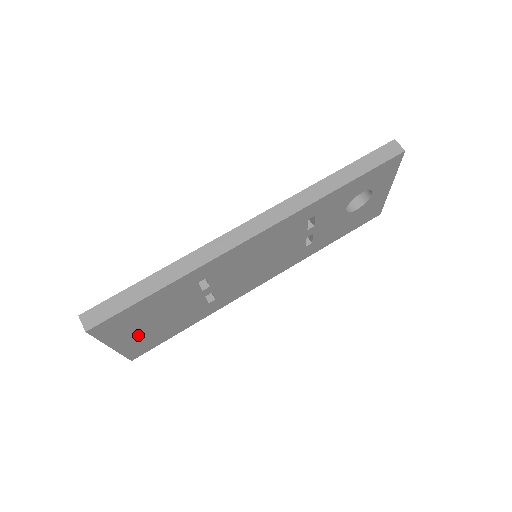
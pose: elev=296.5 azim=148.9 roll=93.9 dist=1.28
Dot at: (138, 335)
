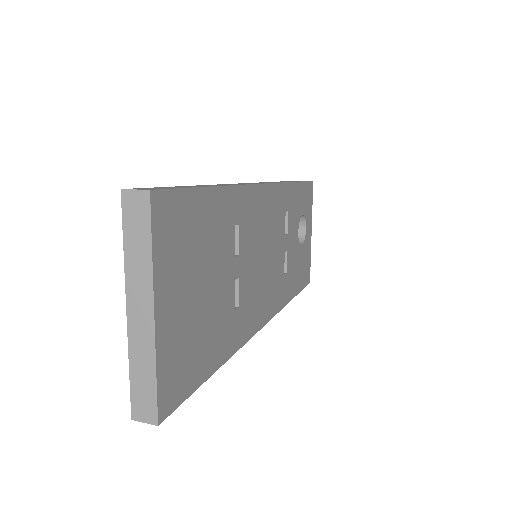
Dot at: (180, 310)
